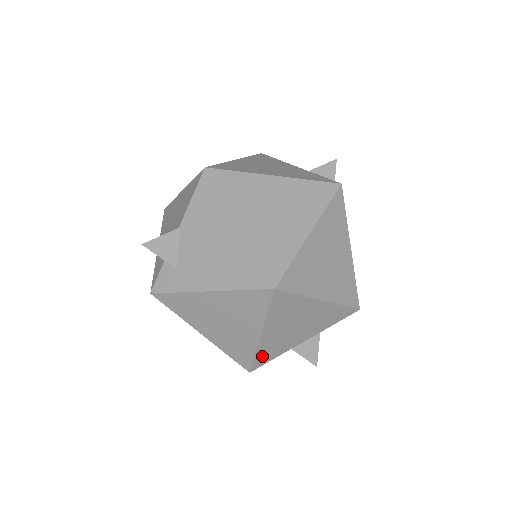
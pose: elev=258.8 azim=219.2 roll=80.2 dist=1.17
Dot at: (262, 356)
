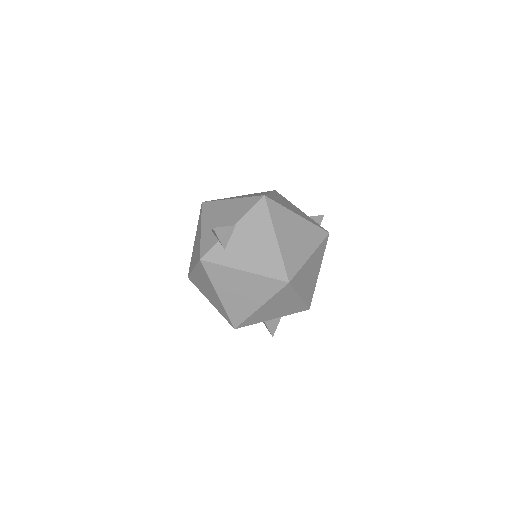
Dot at: (249, 321)
